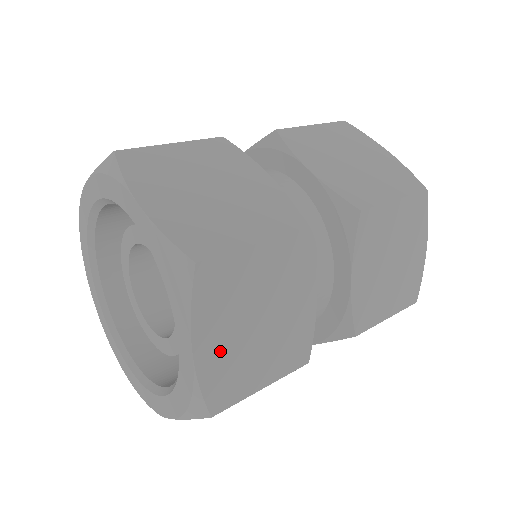
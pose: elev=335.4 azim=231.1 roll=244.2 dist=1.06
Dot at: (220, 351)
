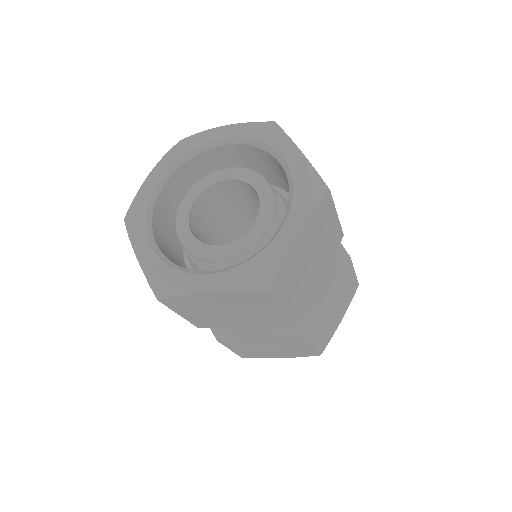
Dot at: (299, 252)
